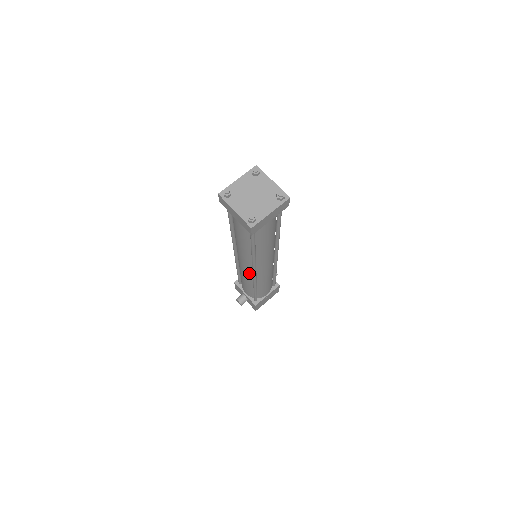
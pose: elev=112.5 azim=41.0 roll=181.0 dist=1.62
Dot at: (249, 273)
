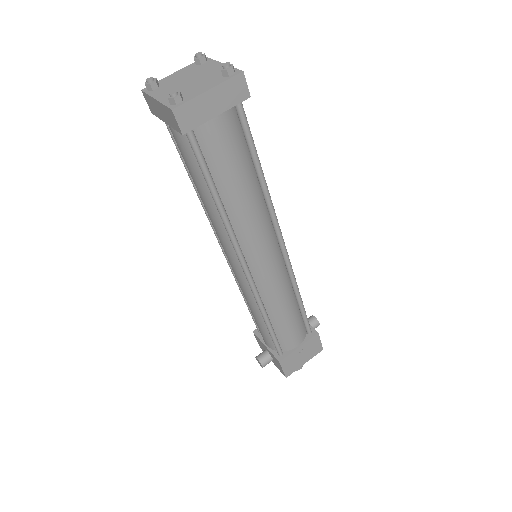
Dot at: (244, 280)
